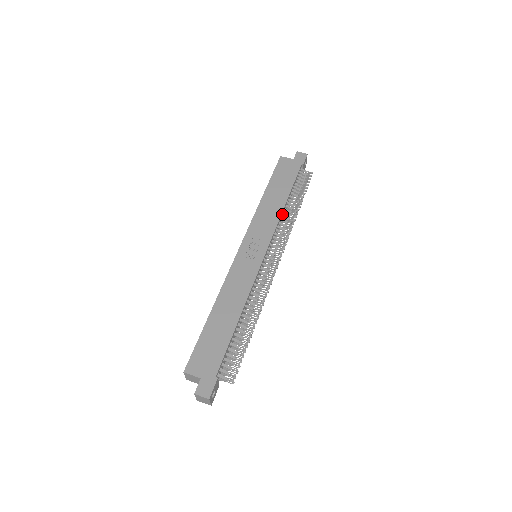
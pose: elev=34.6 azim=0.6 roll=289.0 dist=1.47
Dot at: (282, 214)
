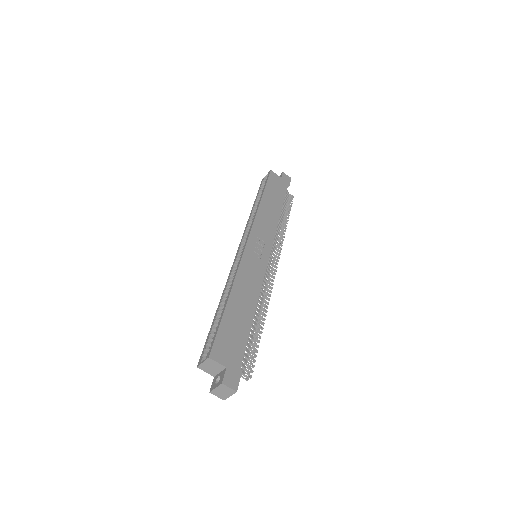
Dot at: occluded
